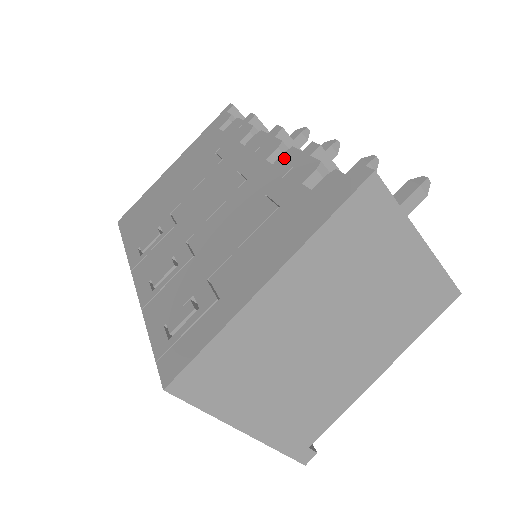
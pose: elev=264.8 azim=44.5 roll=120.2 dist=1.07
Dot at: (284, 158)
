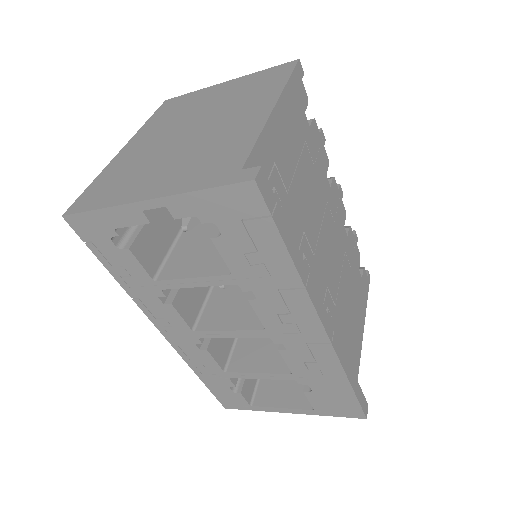
Dot at: occluded
